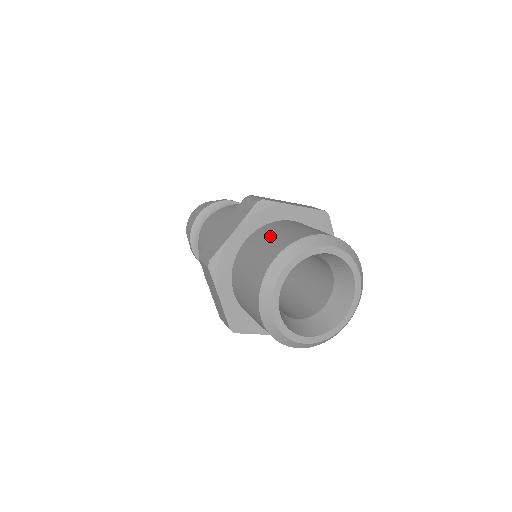
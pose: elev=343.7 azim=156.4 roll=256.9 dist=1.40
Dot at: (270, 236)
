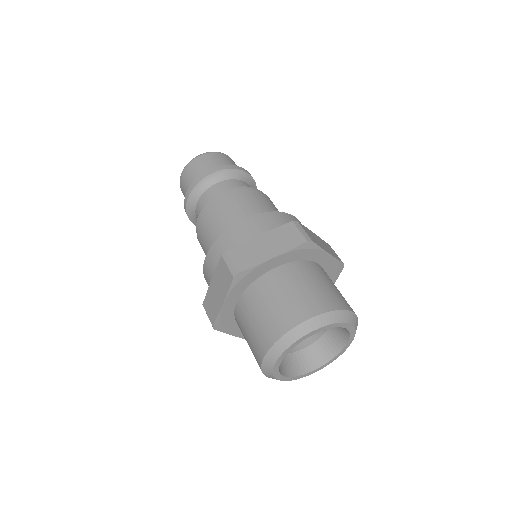
Dot at: (256, 315)
